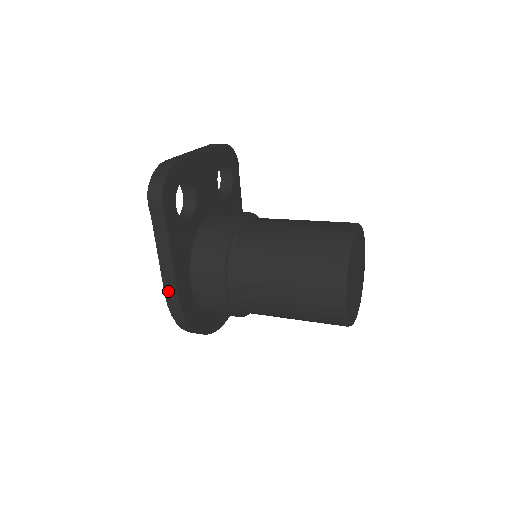
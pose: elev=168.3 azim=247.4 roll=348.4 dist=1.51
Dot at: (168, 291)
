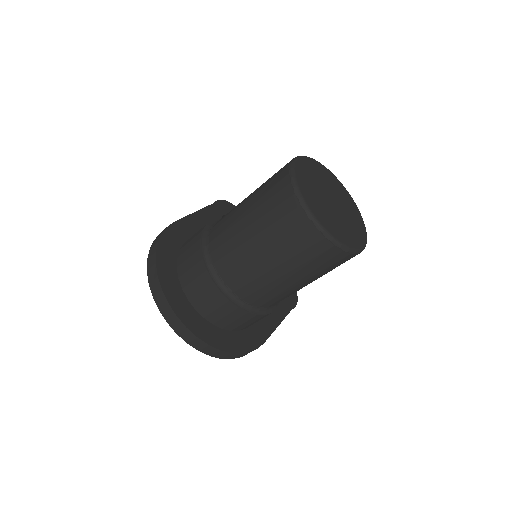
Dot at: occluded
